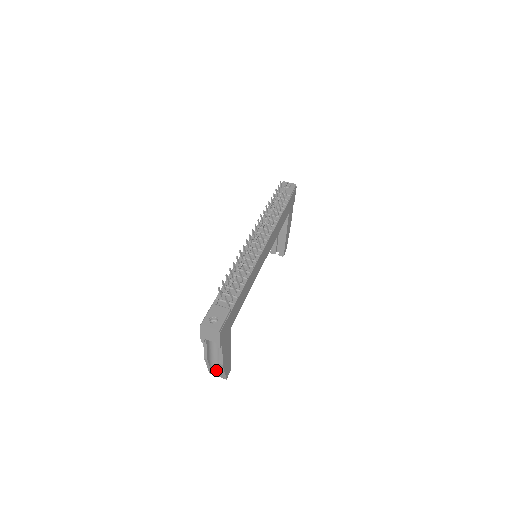
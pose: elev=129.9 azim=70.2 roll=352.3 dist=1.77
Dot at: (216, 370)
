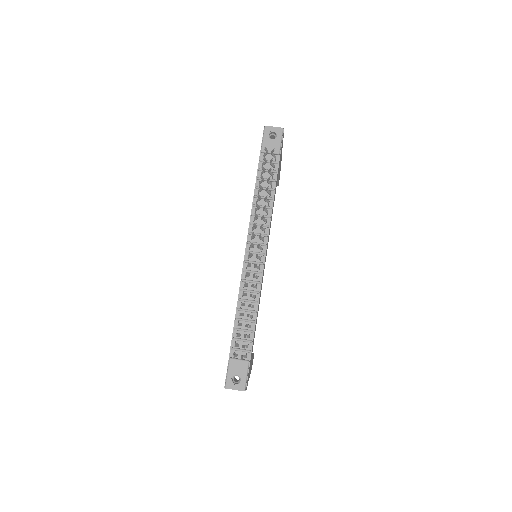
Dot at: occluded
